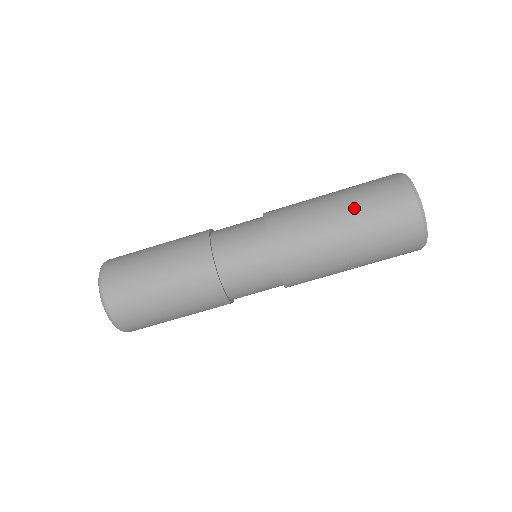
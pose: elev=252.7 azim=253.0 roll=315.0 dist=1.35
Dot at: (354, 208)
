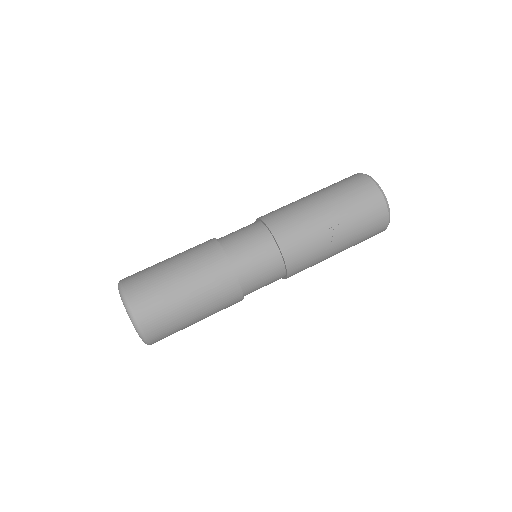
Dot at: (322, 191)
